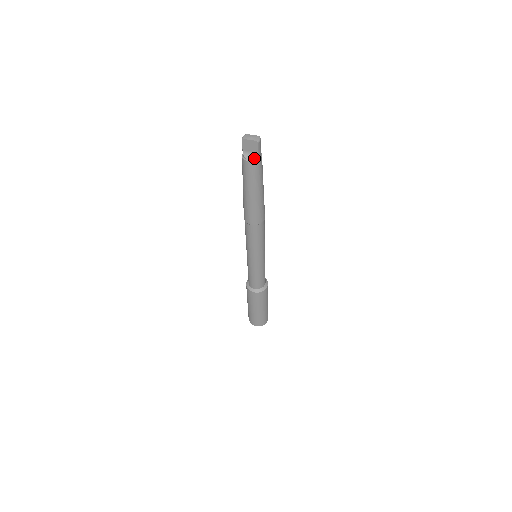
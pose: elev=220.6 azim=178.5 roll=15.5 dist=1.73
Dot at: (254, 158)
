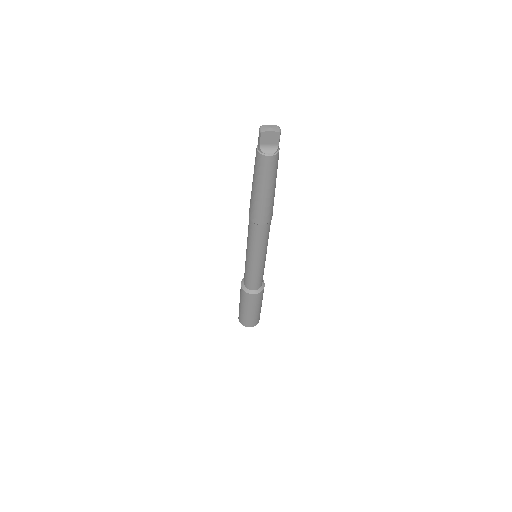
Dot at: (274, 151)
